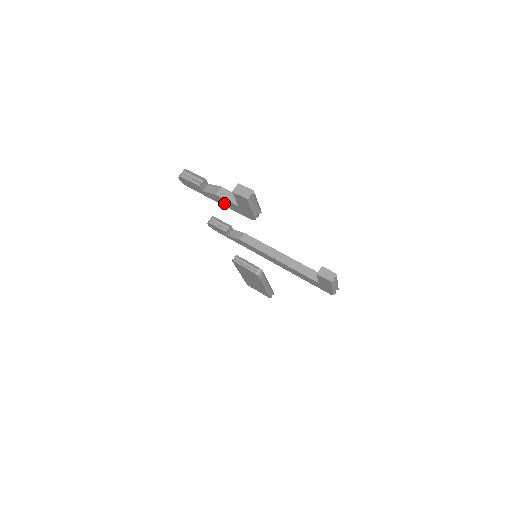
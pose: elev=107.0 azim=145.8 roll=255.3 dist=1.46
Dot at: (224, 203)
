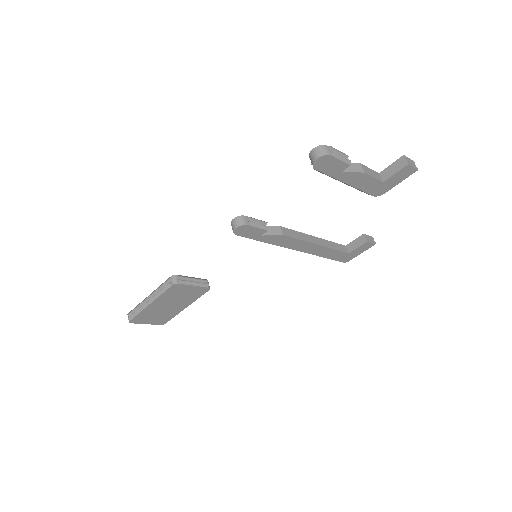
Dot at: (359, 182)
